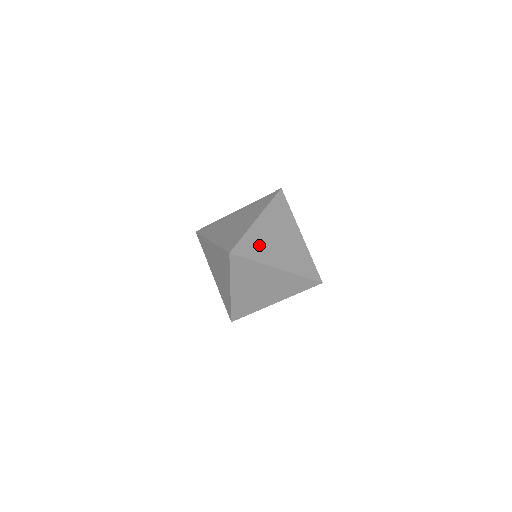
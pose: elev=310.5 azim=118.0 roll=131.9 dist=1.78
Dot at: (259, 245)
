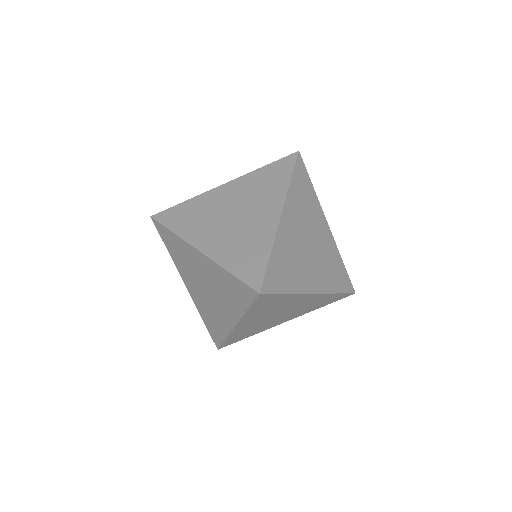
Dot at: (290, 263)
